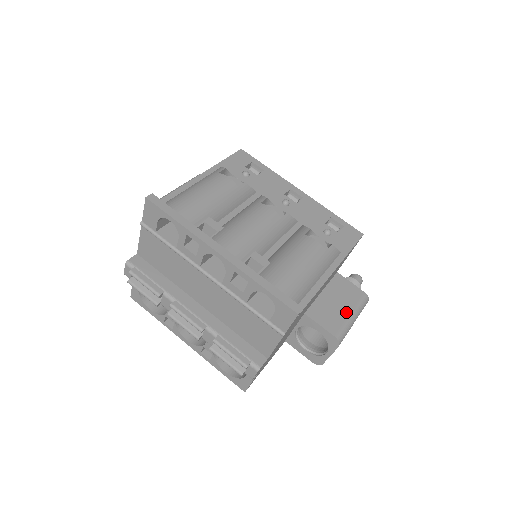
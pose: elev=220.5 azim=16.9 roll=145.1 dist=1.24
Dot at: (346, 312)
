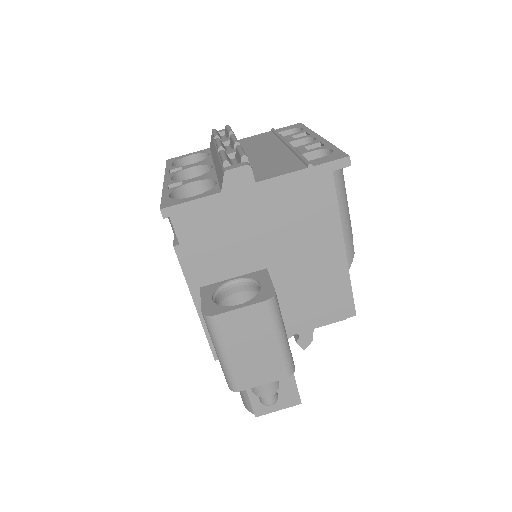
Dot at: occluded
